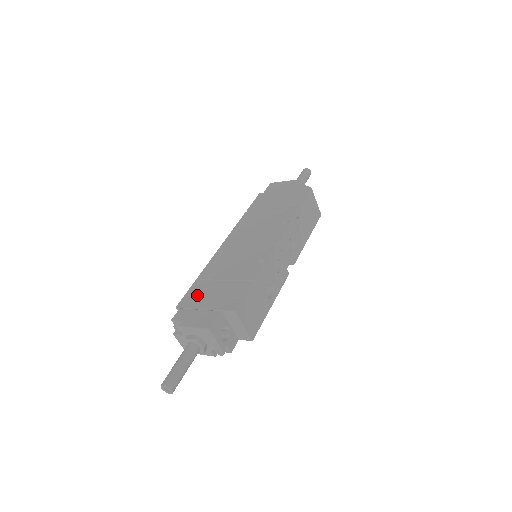
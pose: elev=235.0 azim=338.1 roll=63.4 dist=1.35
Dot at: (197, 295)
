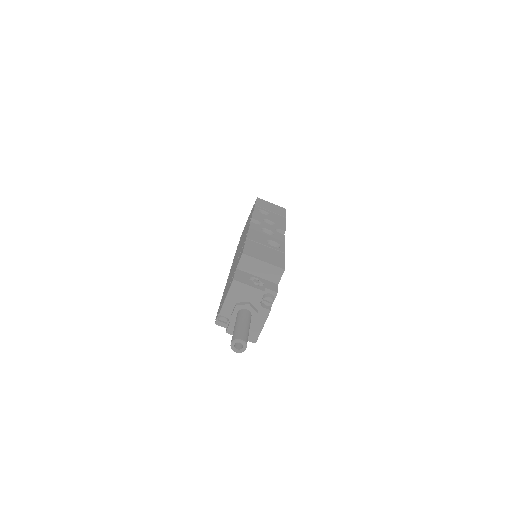
Dot at: (223, 297)
